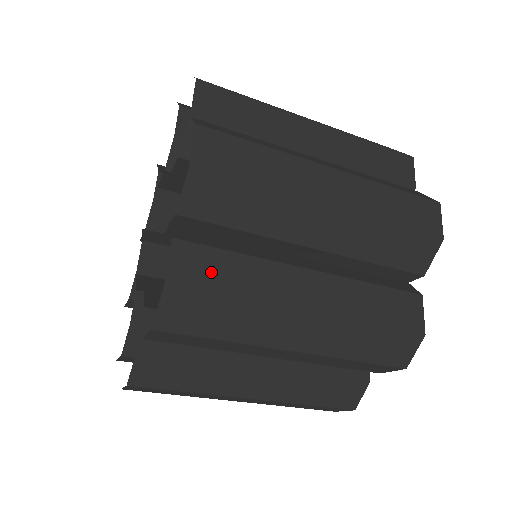
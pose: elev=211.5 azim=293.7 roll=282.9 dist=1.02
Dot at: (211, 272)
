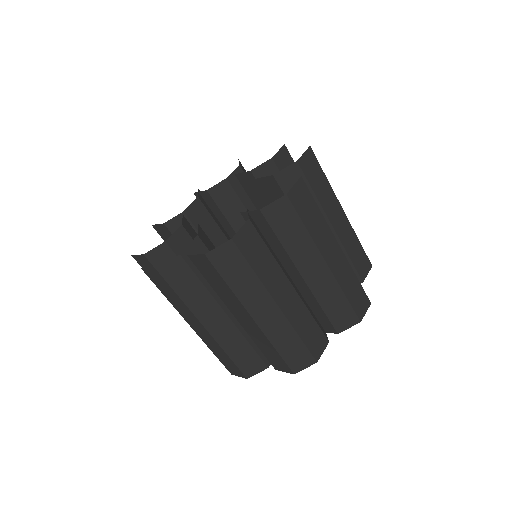
Dot at: occluded
